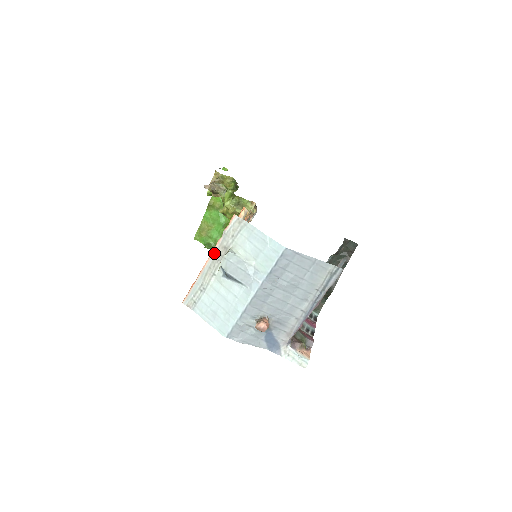
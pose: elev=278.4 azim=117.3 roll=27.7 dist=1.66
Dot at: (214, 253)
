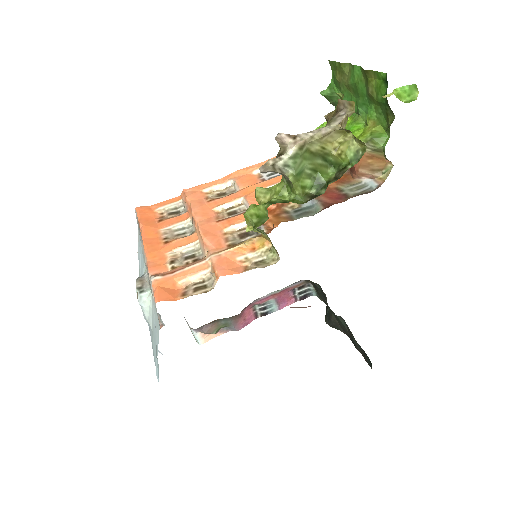
Dot at: (145, 262)
